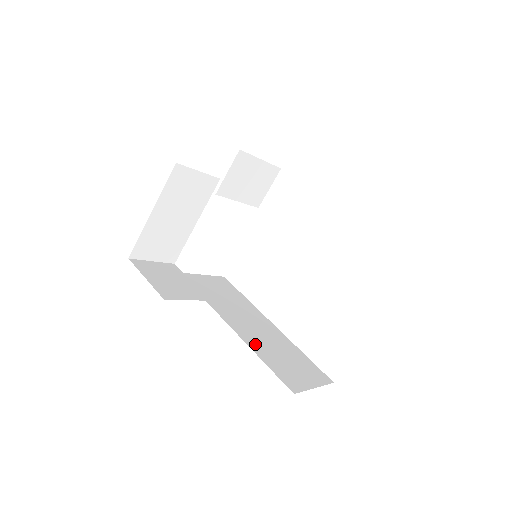
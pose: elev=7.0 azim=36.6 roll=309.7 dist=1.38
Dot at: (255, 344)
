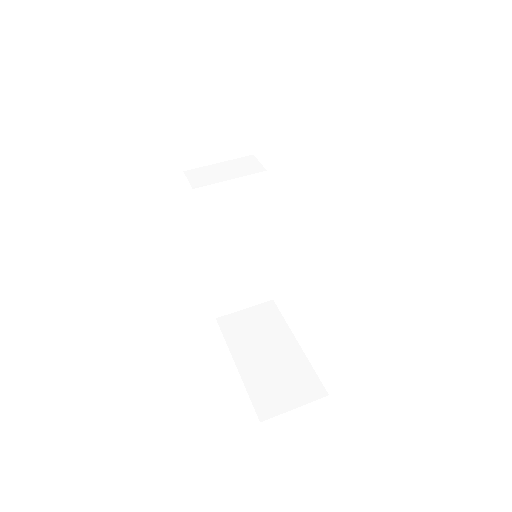
Dot at: (219, 277)
